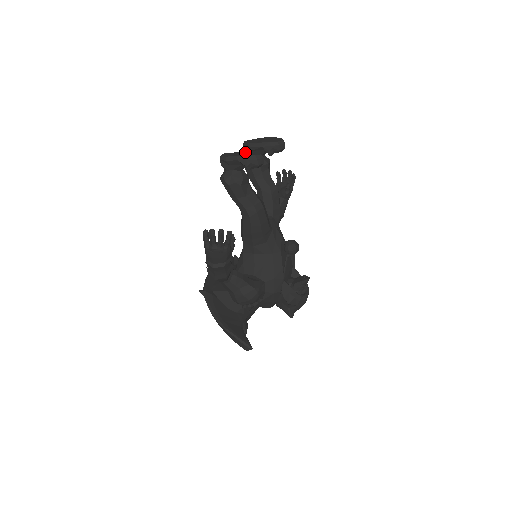
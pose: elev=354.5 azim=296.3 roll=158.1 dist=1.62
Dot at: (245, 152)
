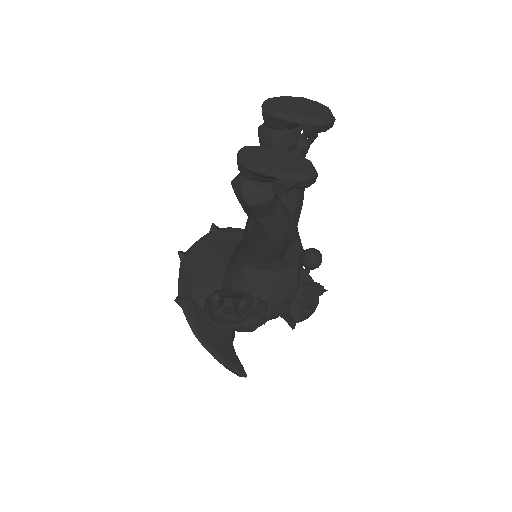
Dot at: (283, 154)
